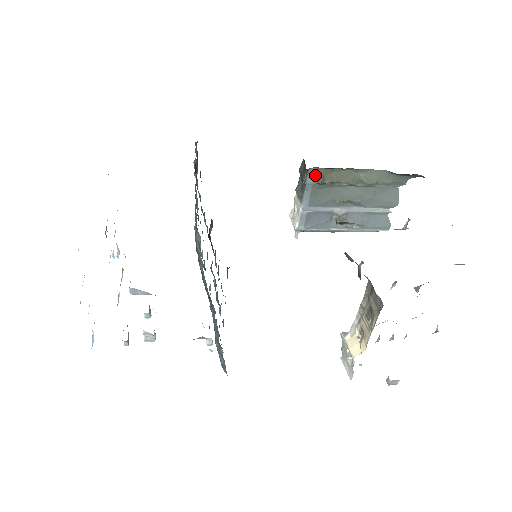
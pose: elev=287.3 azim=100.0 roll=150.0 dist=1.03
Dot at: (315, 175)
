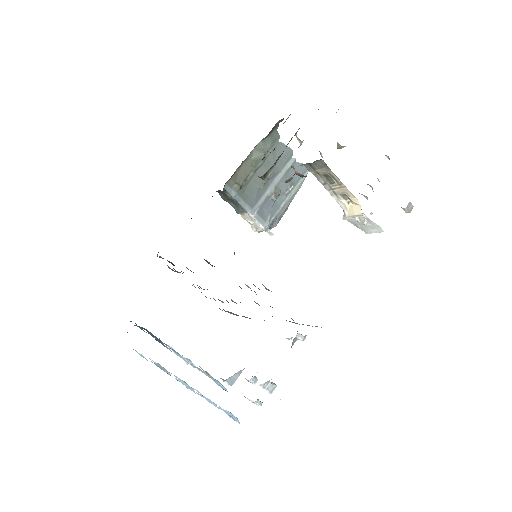
Dot at: (231, 188)
